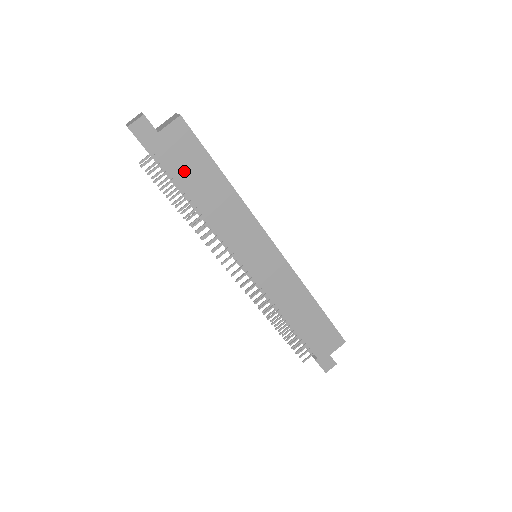
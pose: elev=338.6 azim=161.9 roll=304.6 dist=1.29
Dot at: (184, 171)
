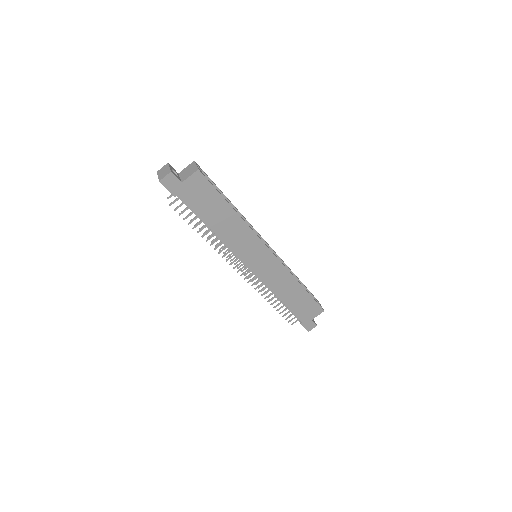
Dot at: (201, 207)
